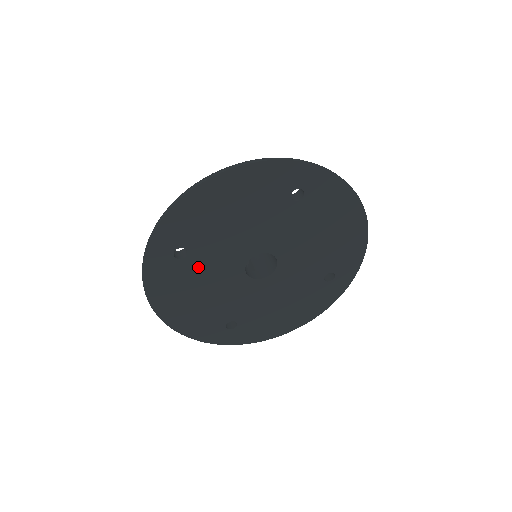
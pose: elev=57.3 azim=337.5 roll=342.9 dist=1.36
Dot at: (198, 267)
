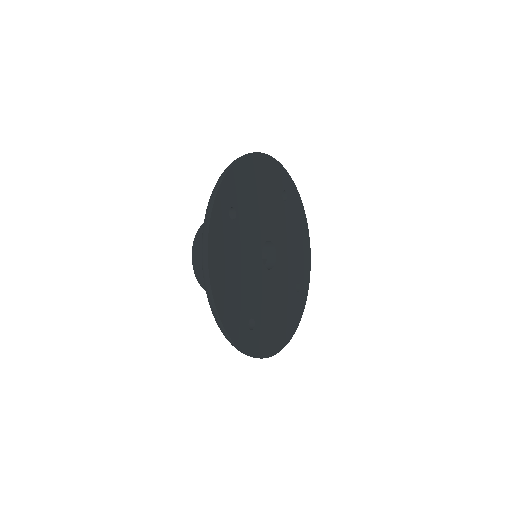
Dot at: (261, 310)
